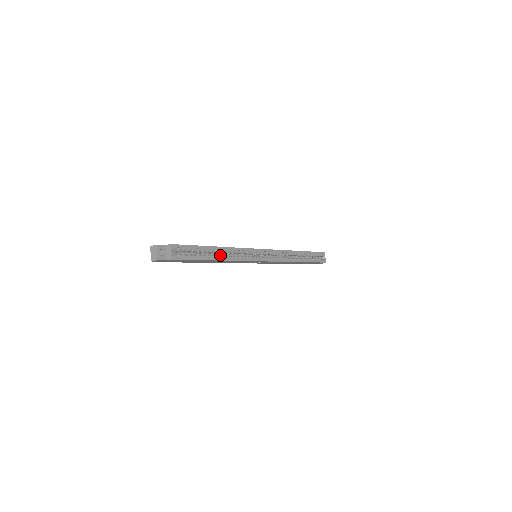
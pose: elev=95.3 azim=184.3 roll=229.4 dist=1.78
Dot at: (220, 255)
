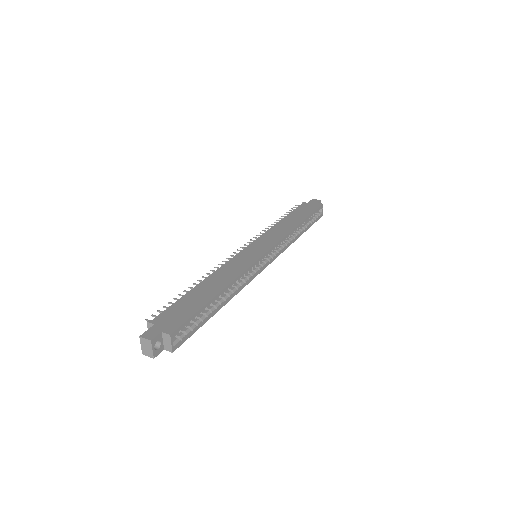
Dot at: (224, 297)
